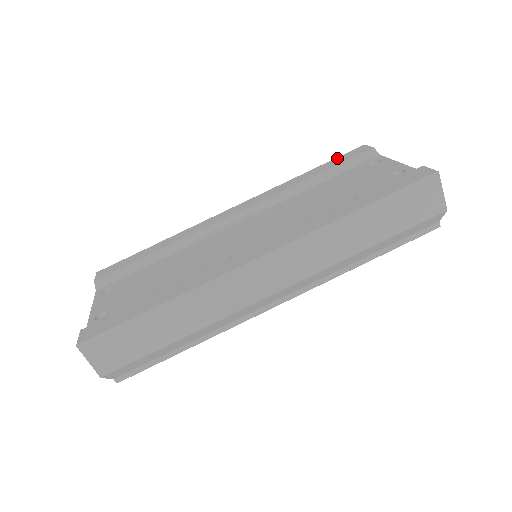
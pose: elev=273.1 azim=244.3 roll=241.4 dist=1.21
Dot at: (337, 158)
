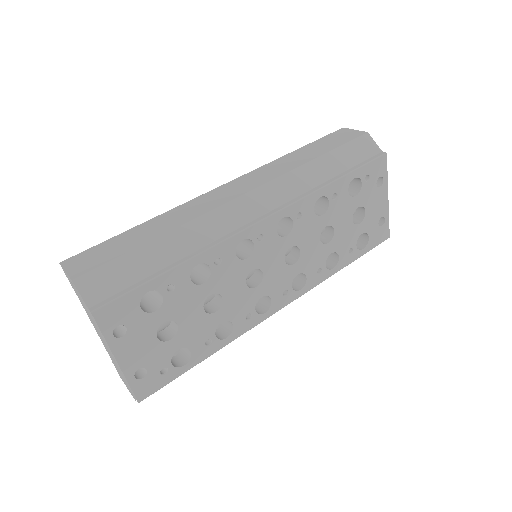
Dot at: occluded
